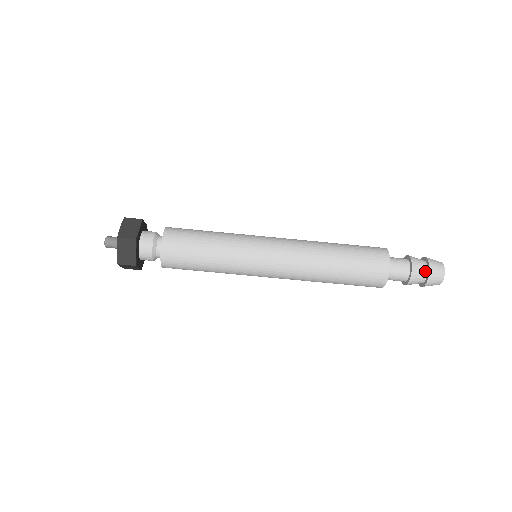
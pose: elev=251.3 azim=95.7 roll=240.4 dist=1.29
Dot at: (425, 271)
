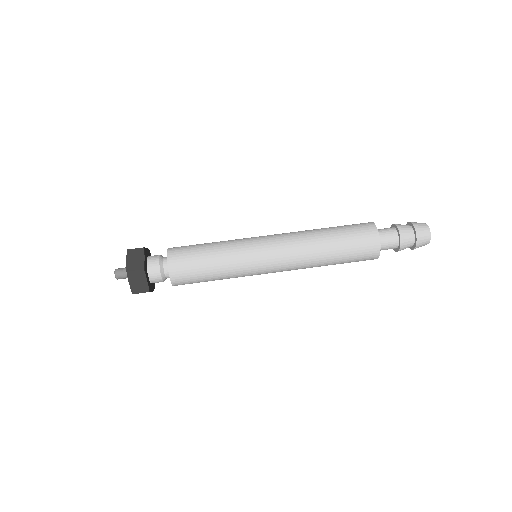
Dot at: (412, 236)
